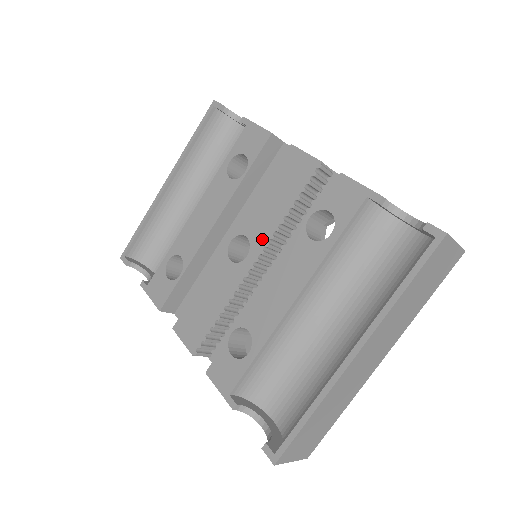
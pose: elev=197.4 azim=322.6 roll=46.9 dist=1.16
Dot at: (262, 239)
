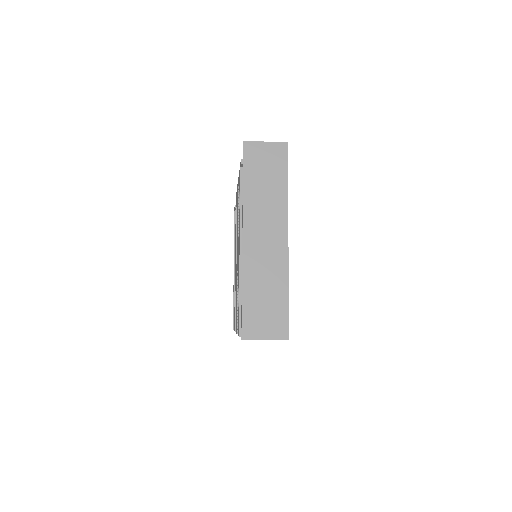
Dot at: (237, 238)
